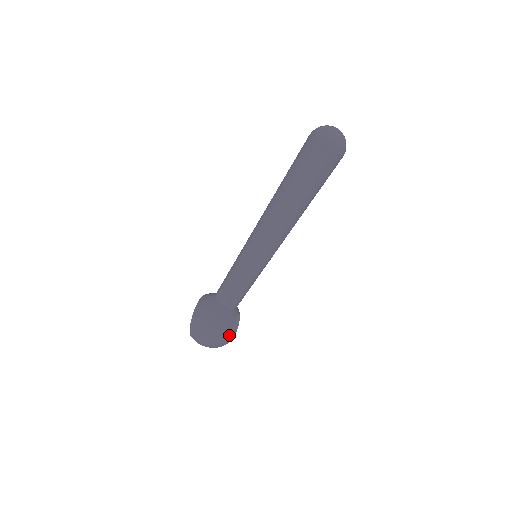
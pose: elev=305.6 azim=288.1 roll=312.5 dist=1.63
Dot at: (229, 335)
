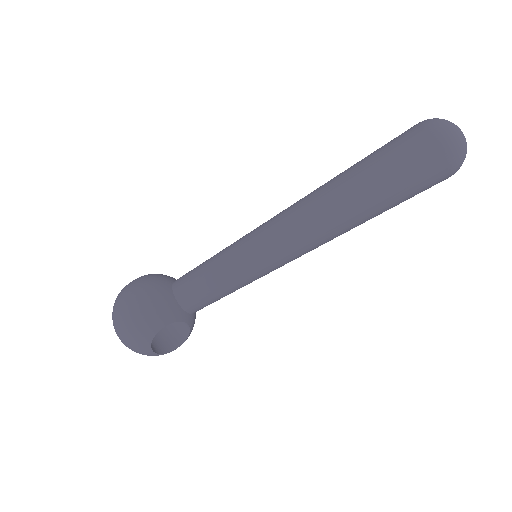
Dot at: (151, 335)
